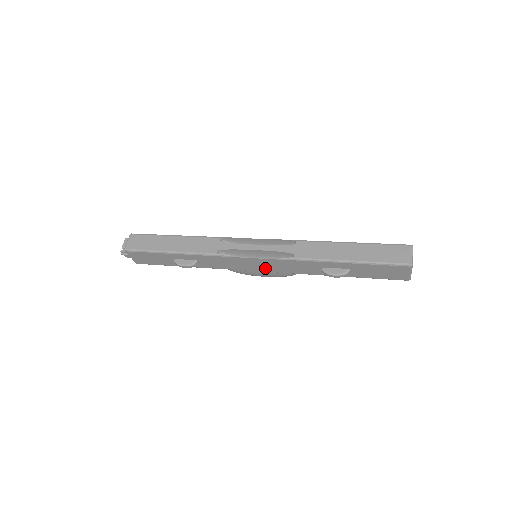
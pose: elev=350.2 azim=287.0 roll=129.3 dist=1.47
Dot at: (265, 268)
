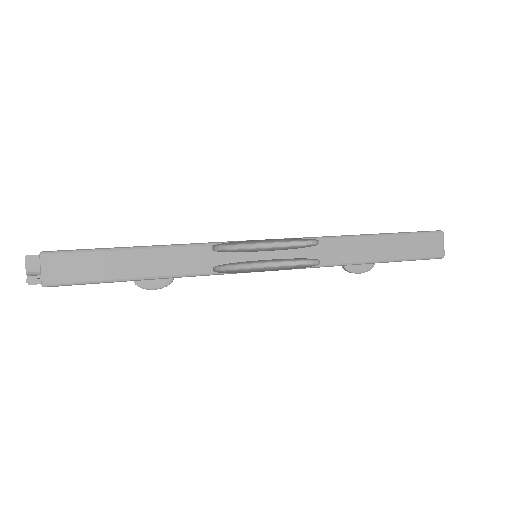
Dot at: occluded
